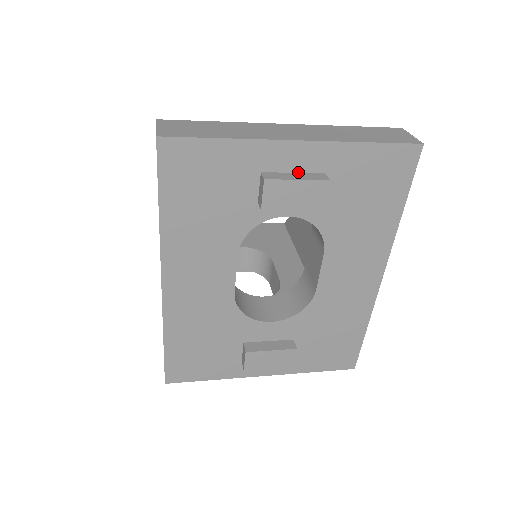
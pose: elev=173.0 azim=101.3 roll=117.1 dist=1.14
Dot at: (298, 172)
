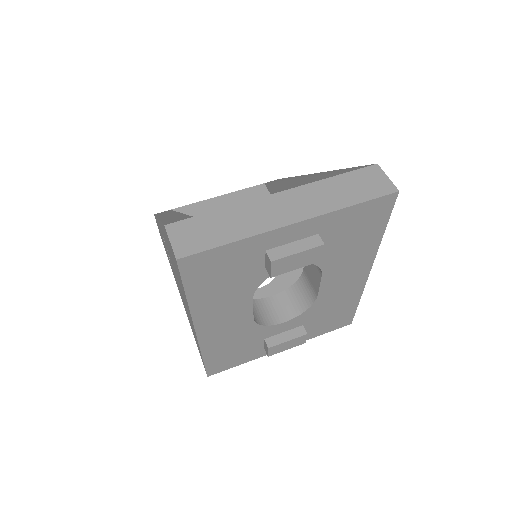
Dot at: (296, 240)
